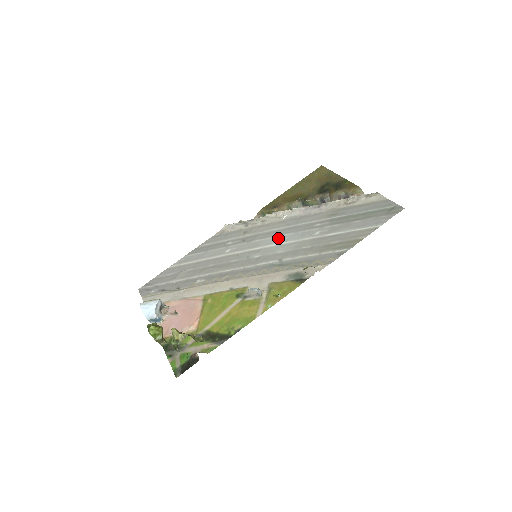
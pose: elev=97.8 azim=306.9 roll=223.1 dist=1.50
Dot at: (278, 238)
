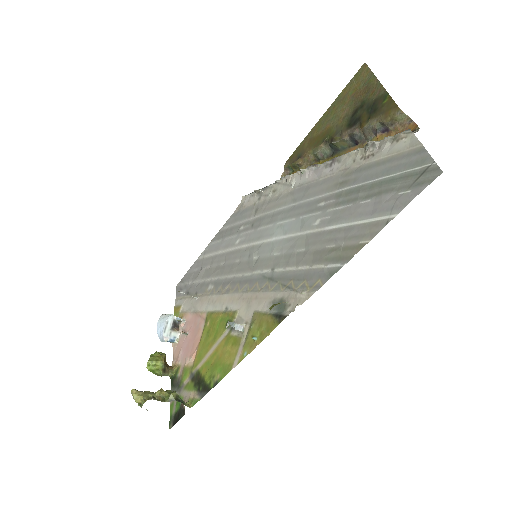
Dot at: (279, 226)
